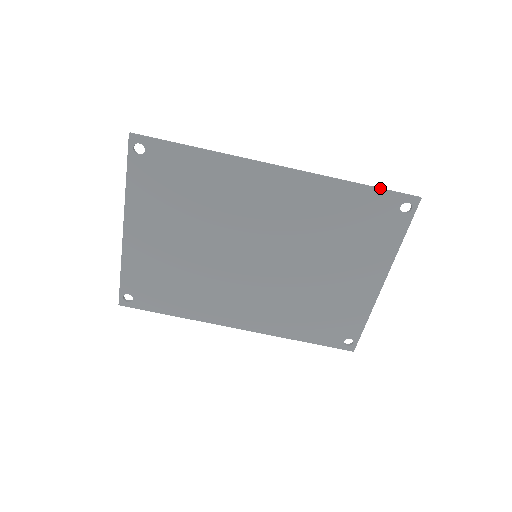
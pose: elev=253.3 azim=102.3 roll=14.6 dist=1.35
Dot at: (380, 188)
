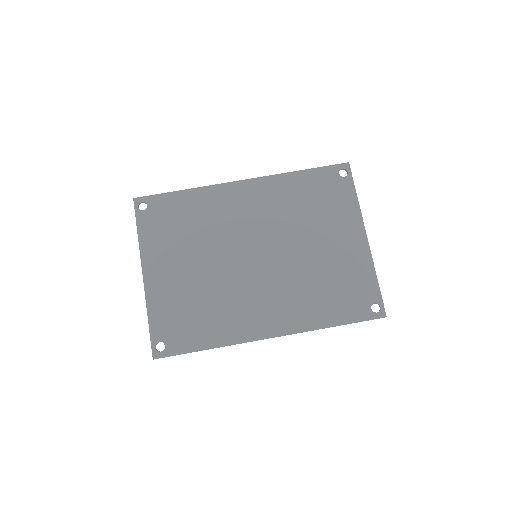
Dot at: (318, 168)
